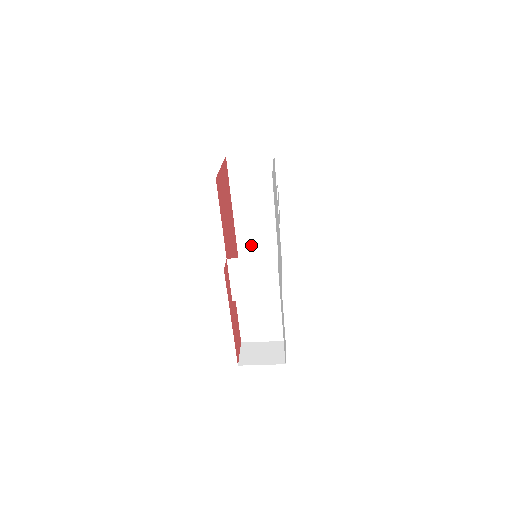
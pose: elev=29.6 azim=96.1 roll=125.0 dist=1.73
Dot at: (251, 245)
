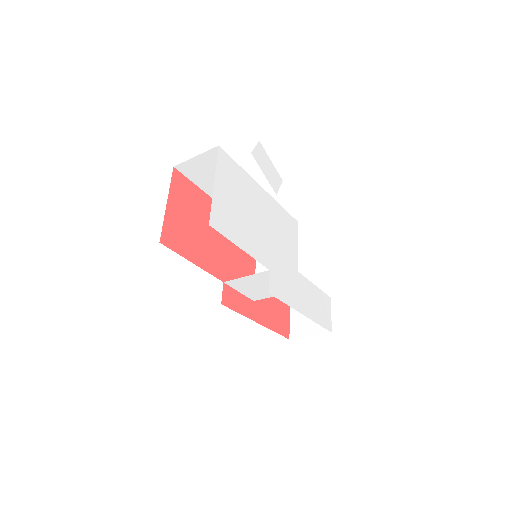
Dot at: occluded
